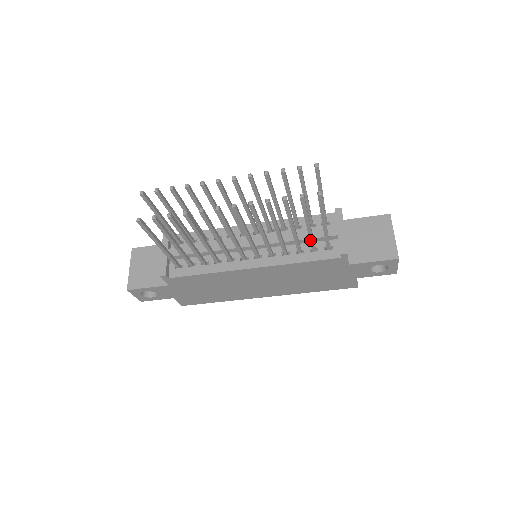
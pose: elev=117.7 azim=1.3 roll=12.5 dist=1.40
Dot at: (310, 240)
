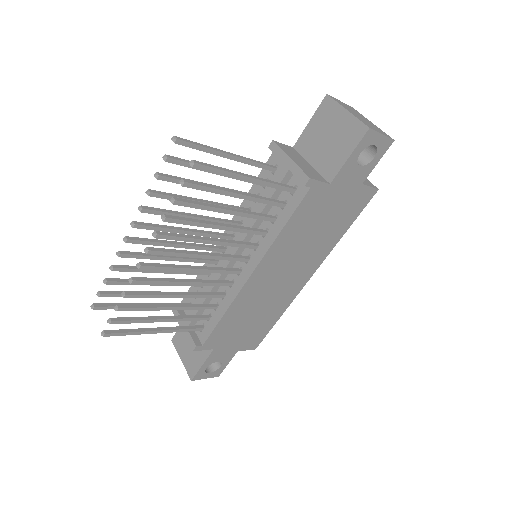
Dot at: (263, 203)
